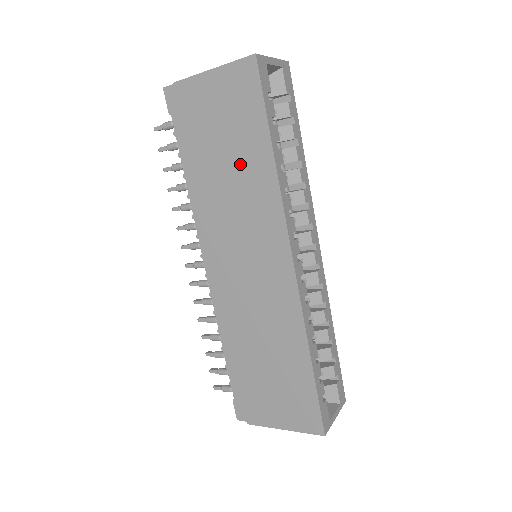
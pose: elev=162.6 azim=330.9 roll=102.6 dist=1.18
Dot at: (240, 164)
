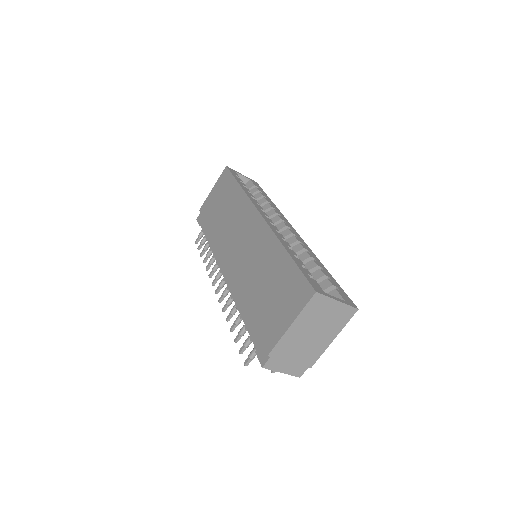
Dot at: (228, 205)
